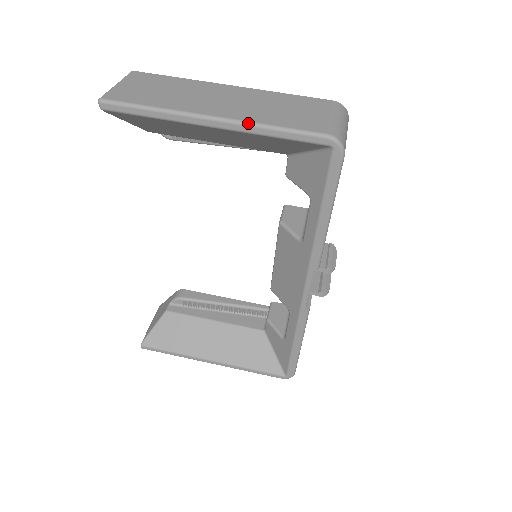
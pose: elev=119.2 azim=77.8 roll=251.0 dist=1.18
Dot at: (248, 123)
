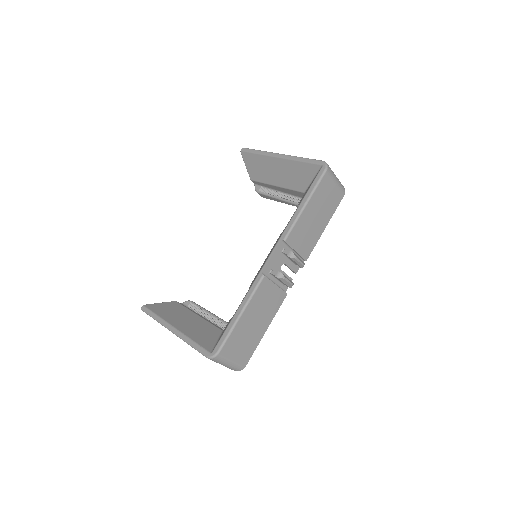
Dot at: (293, 156)
